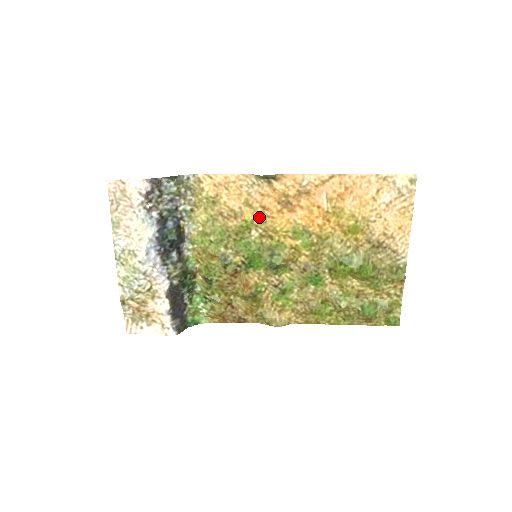
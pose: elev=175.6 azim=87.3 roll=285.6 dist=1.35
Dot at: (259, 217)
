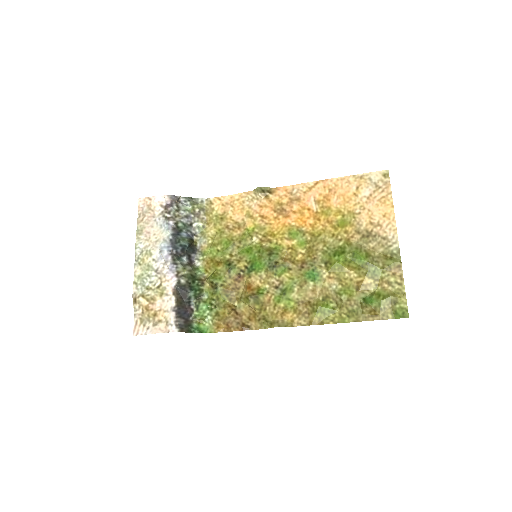
Dot at: (259, 225)
